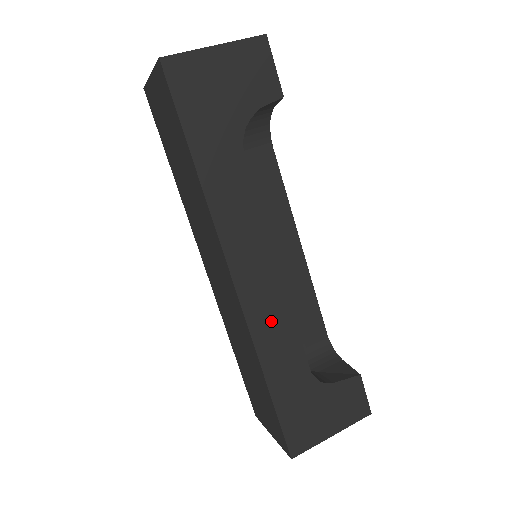
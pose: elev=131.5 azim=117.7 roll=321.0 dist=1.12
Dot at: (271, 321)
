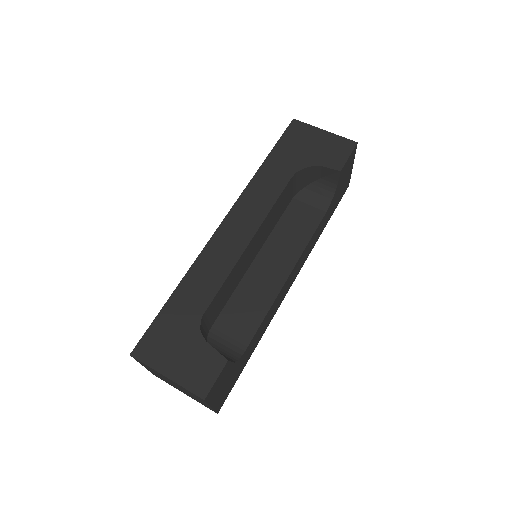
Dot at: (216, 262)
